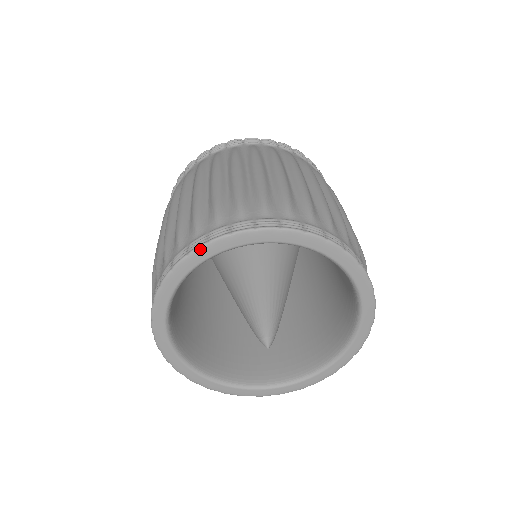
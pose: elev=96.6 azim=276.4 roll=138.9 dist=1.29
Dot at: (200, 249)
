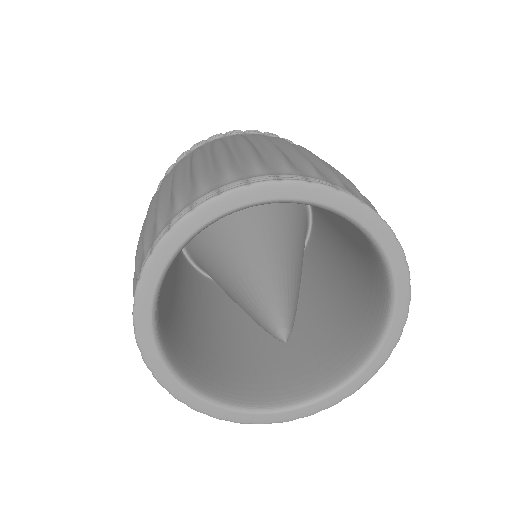
Dot at: (183, 220)
